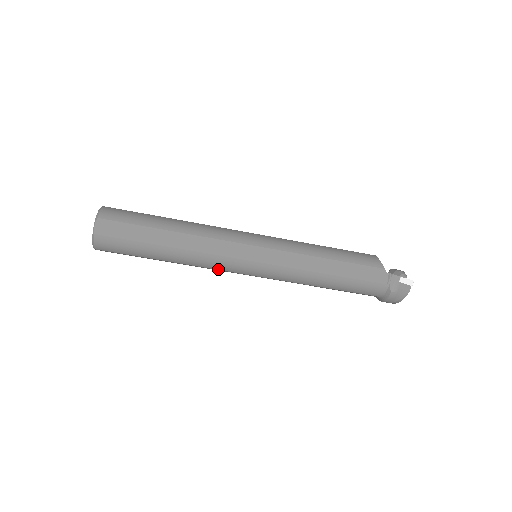
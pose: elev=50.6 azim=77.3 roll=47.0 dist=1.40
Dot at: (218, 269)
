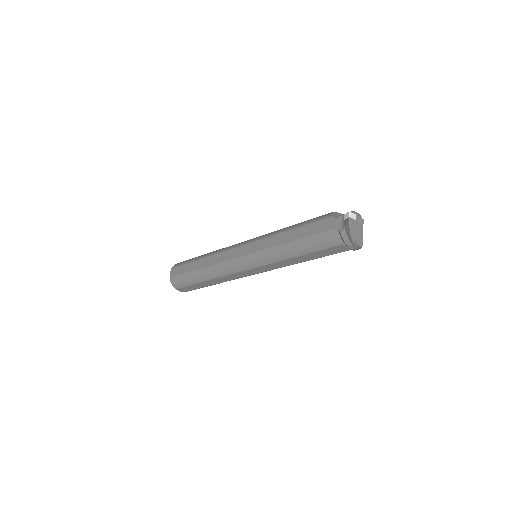
Dot at: (230, 274)
